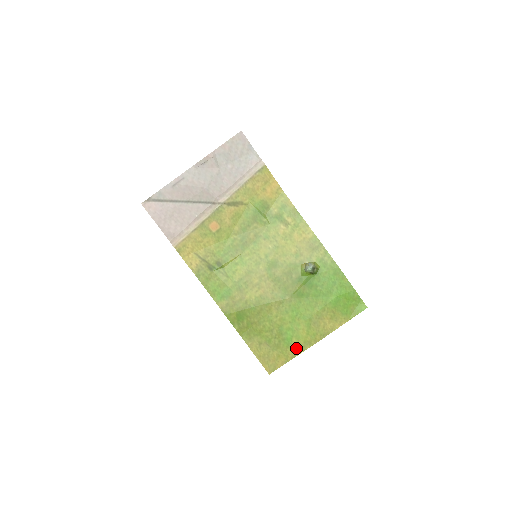
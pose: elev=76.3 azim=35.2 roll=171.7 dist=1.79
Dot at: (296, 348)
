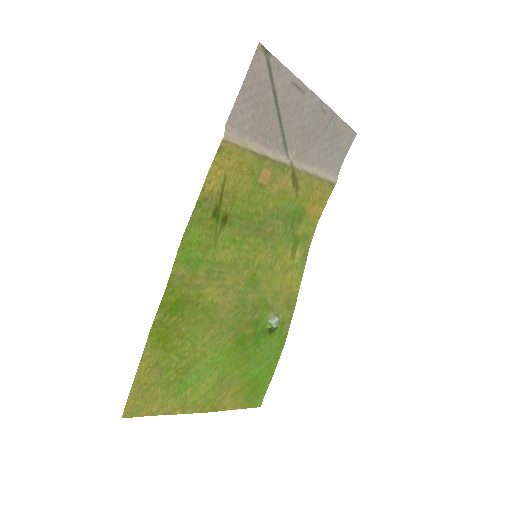
Dot at: (180, 403)
